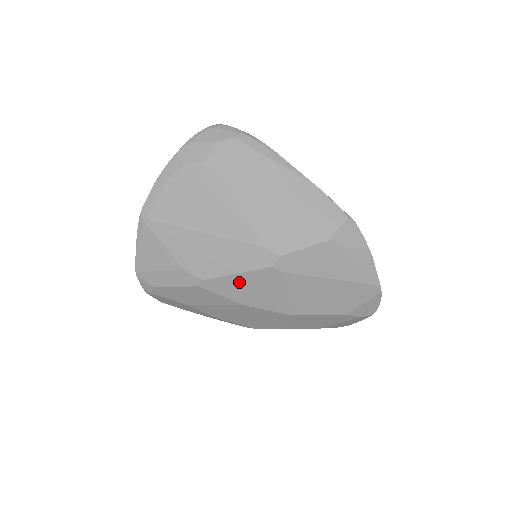
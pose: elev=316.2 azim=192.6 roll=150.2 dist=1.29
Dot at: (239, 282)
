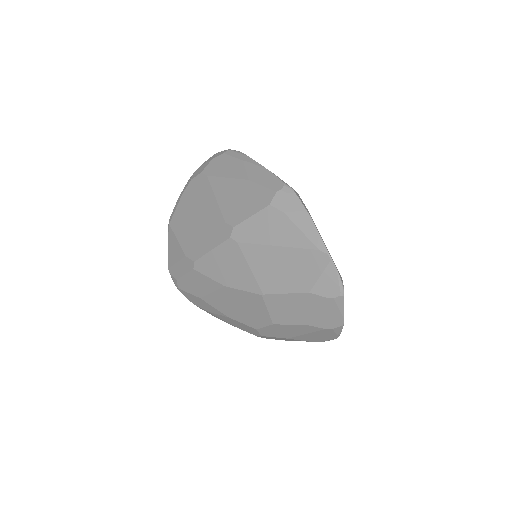
Dot at: (215, 260)
